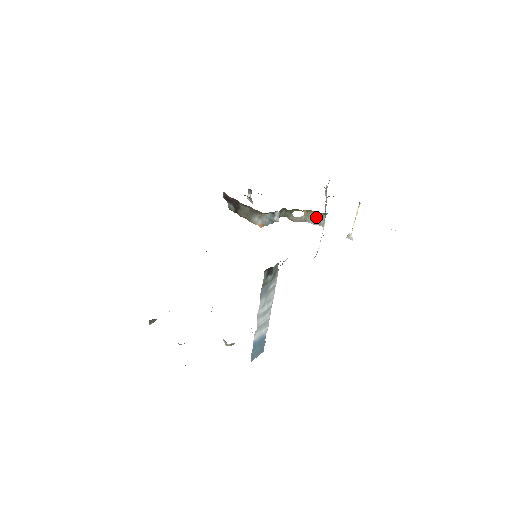
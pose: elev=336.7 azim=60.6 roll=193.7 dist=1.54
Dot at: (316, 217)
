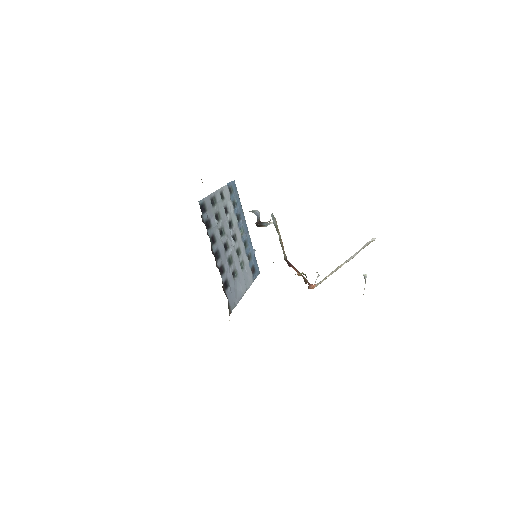
Dot at: (305, 283)
